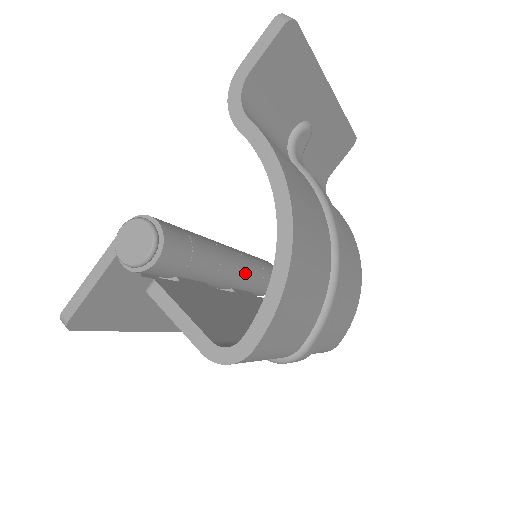
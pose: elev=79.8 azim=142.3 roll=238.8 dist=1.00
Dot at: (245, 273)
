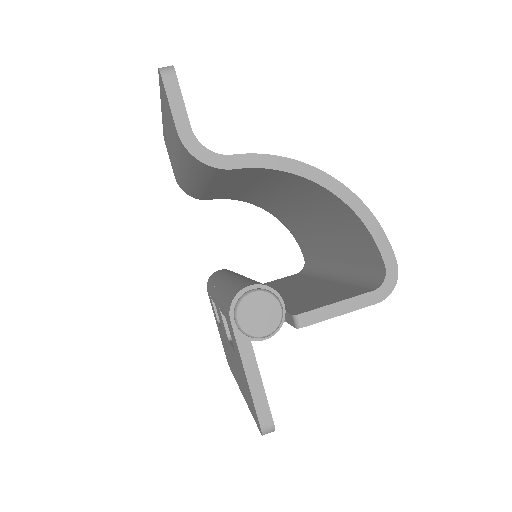
Dot at: occluded
